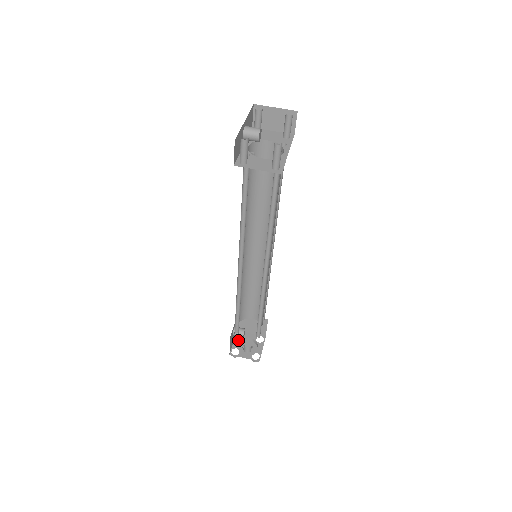
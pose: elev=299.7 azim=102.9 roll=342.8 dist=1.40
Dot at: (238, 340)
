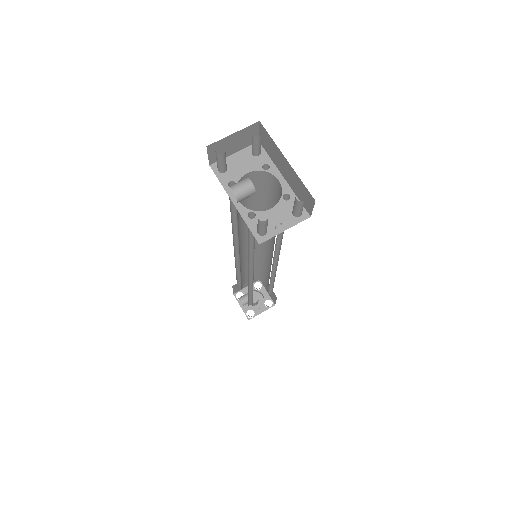
Dot at: occluded
